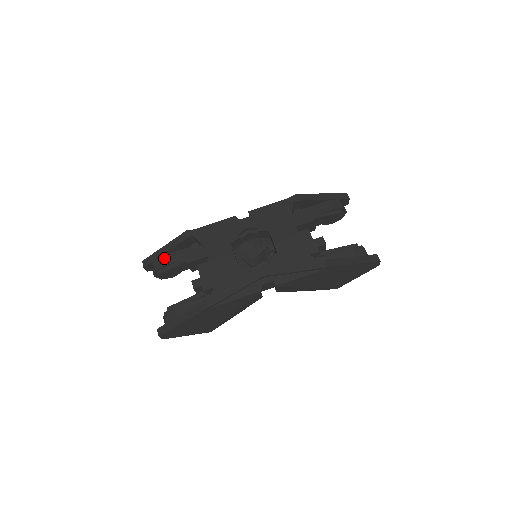
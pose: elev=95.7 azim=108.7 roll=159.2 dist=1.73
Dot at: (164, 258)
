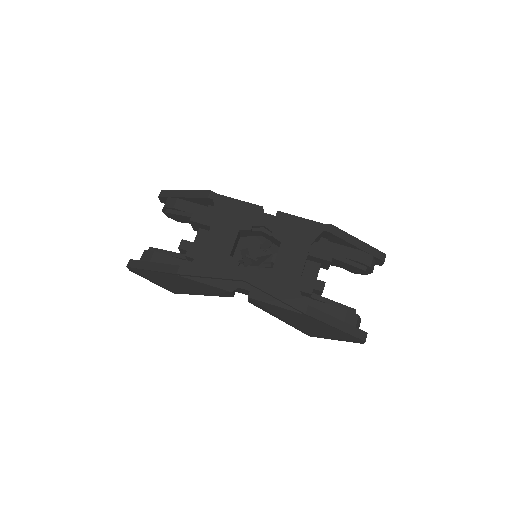
Dot at: (178, 201)
